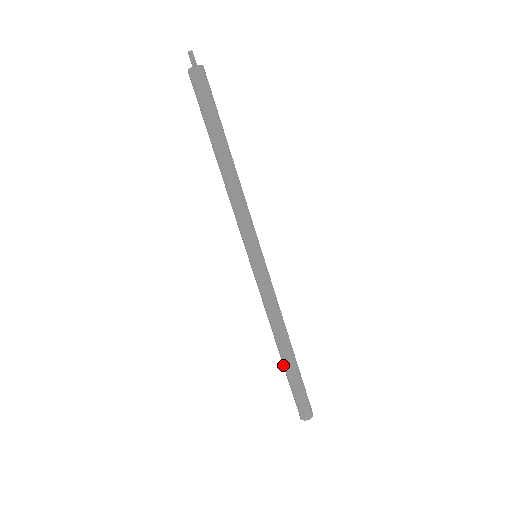
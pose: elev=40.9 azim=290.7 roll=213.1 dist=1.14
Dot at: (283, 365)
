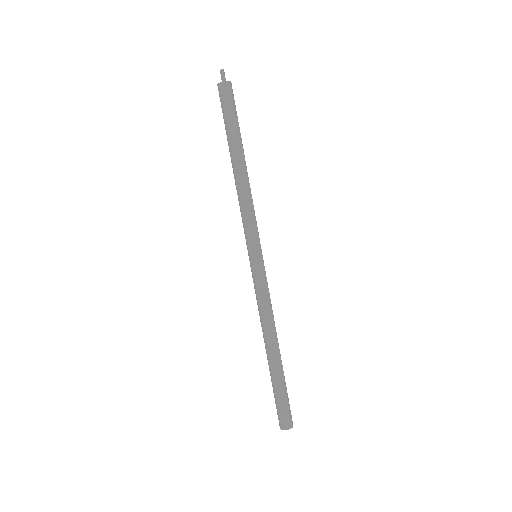
Dot at: (269, 368)
